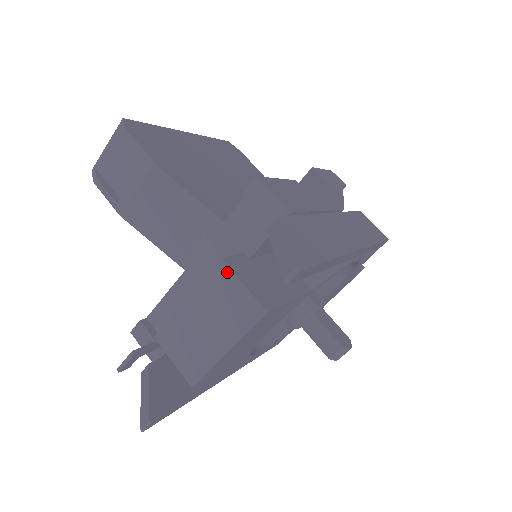
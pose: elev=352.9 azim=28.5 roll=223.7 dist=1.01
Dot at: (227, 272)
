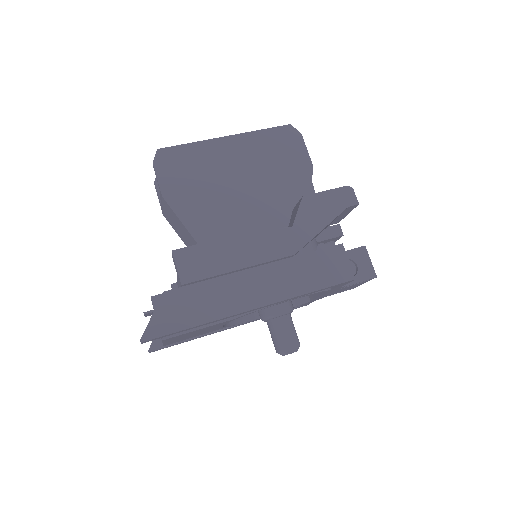
Dot at: (153, 306)
